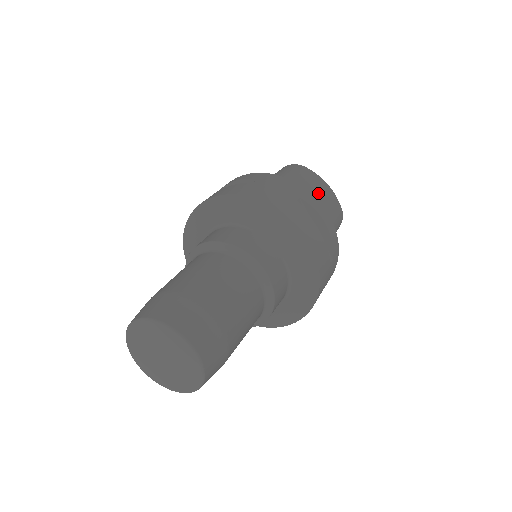
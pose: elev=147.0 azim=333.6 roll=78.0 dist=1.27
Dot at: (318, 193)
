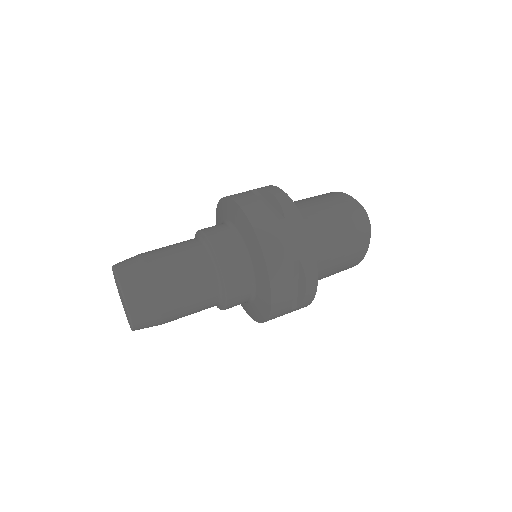
Dot at: (321, 198)
